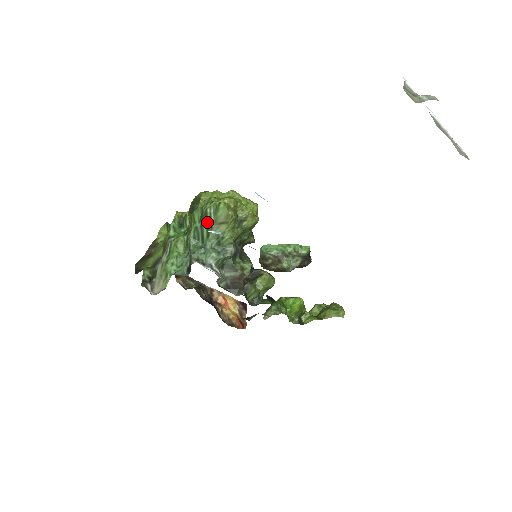
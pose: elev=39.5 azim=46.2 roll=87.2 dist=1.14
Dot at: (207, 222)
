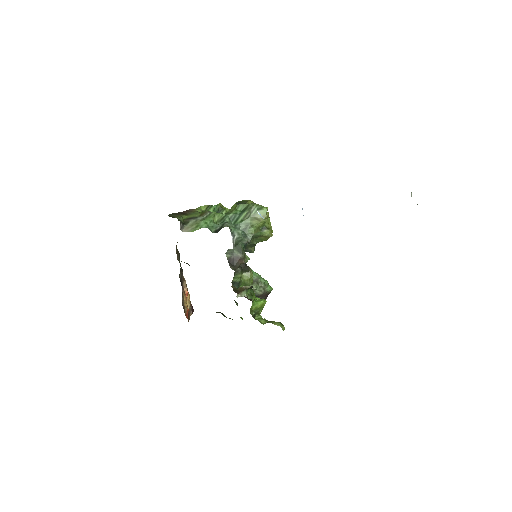
Dot at: (248, 213)
